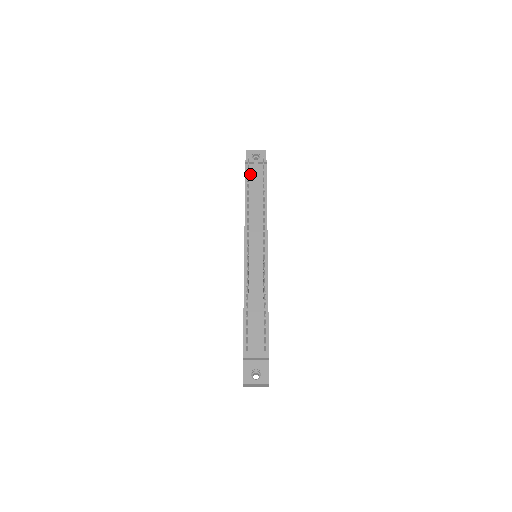
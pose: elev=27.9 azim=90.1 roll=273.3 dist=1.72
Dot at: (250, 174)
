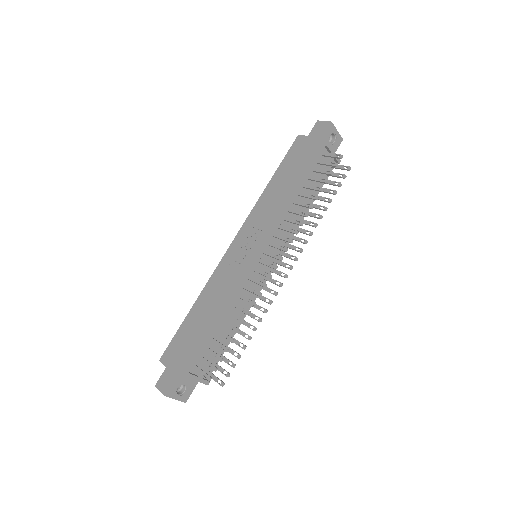
Dot at: (320, 163)
